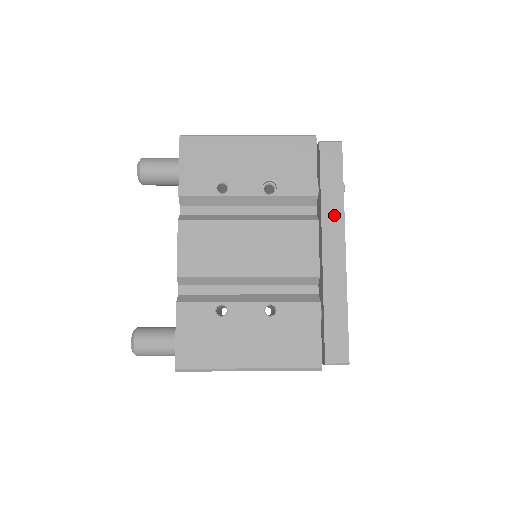
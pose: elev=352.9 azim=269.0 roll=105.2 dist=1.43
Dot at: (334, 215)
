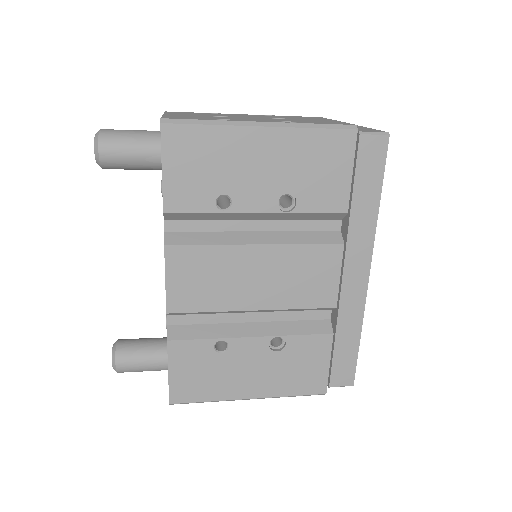
Dot at: (363, 234)
